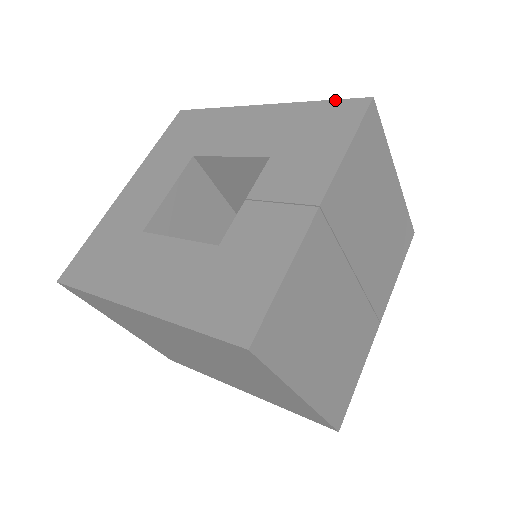
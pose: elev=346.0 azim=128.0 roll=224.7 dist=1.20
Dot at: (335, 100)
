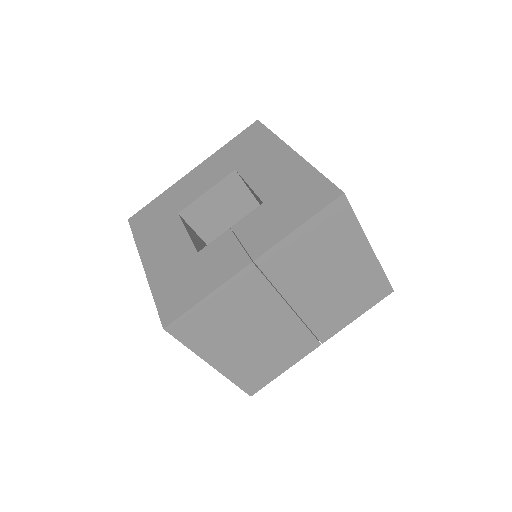
Dot at: (326, 179)
